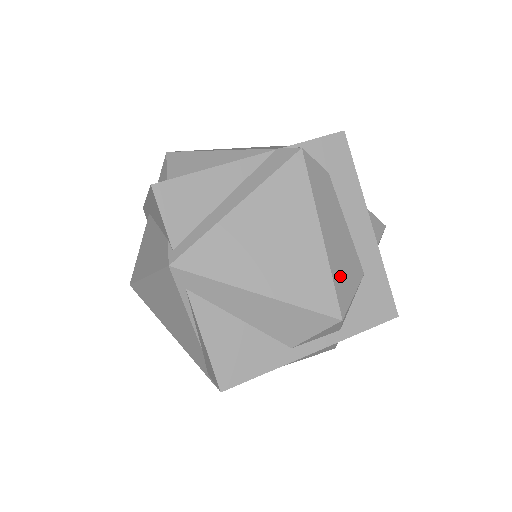
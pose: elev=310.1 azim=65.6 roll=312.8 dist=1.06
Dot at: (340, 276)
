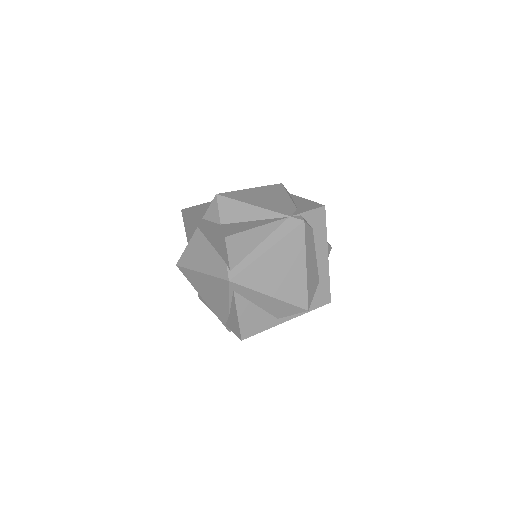
Dot at: (310, 287)
